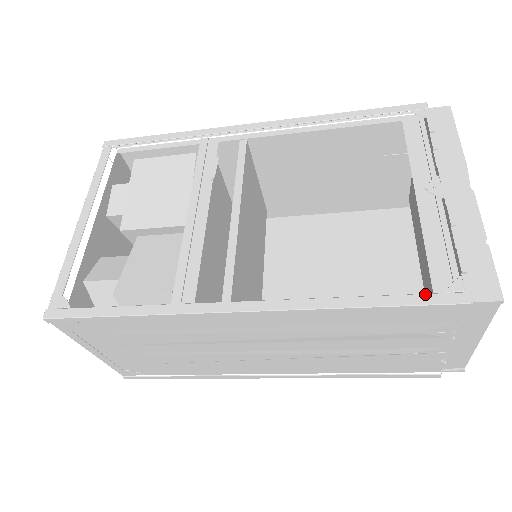
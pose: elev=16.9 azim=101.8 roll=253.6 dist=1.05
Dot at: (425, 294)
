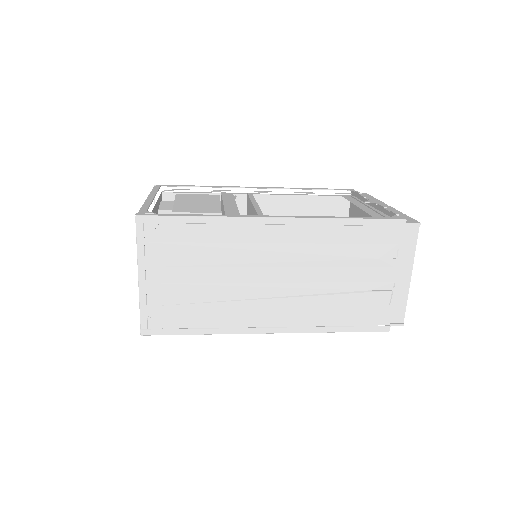
Dot at: (381, 217)
